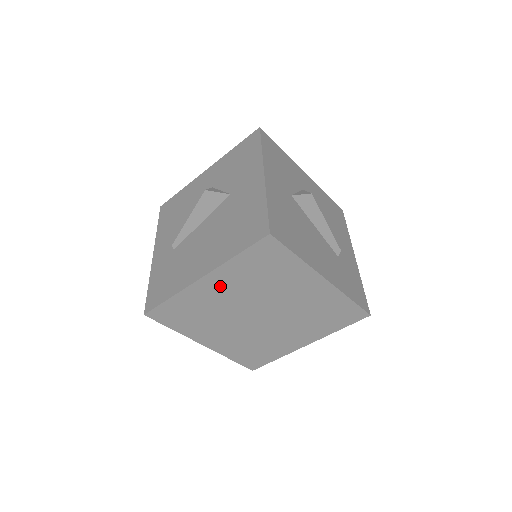
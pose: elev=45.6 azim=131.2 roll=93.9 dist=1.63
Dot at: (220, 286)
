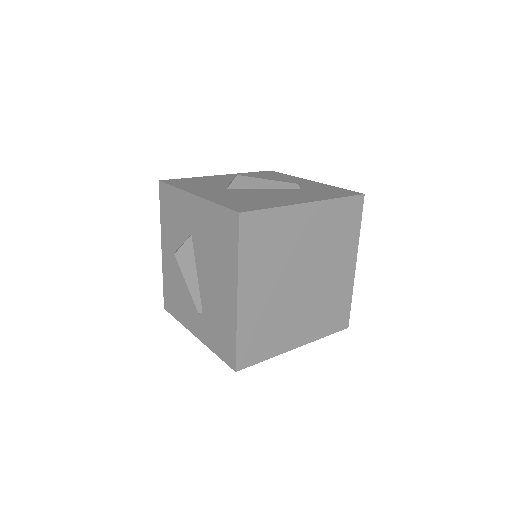
Dot at: (255, 289)
